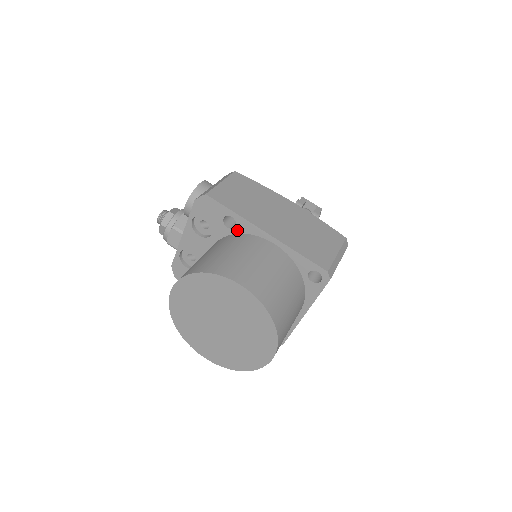
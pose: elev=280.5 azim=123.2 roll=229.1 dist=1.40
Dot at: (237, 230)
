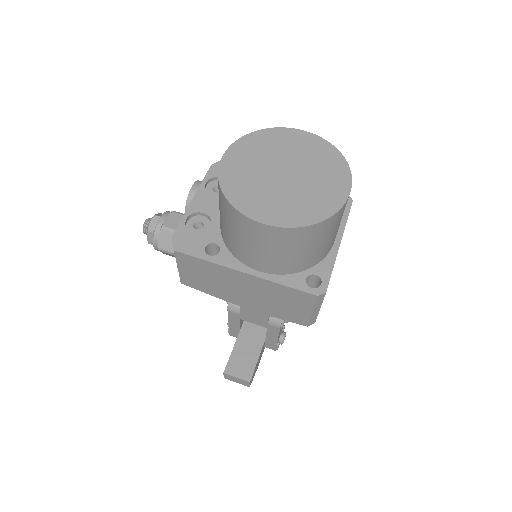
Dot at: occluded
